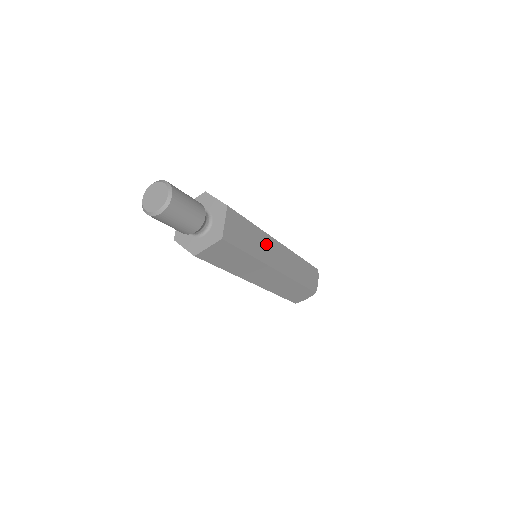
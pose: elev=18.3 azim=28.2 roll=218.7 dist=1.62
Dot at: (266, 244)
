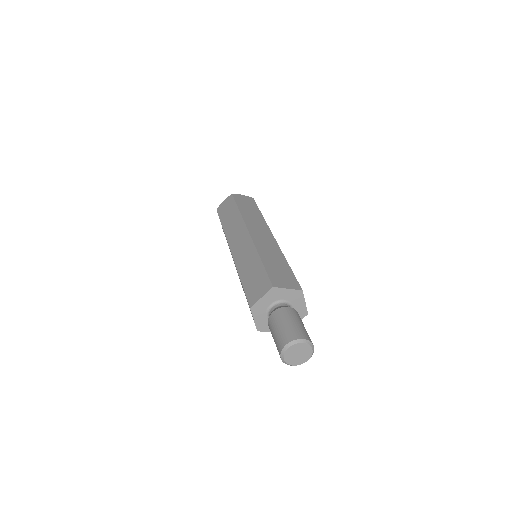
Dot at: occluded
